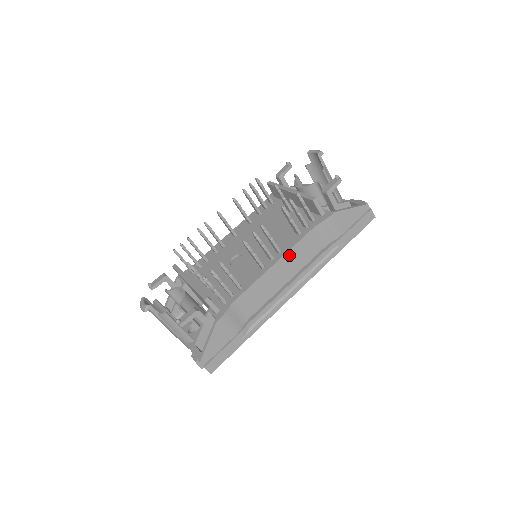
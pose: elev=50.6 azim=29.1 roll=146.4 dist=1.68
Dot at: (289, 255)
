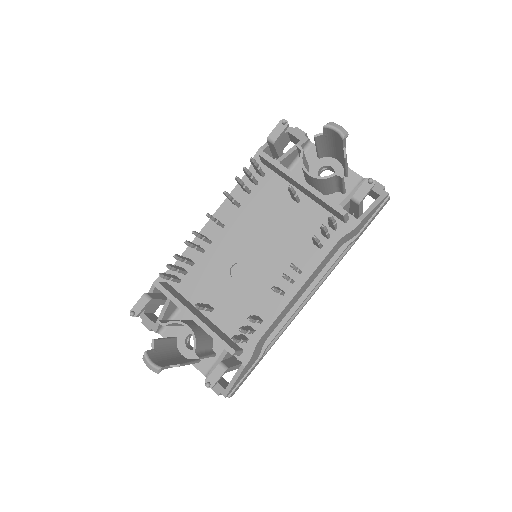
Dot at: (311, 276)
